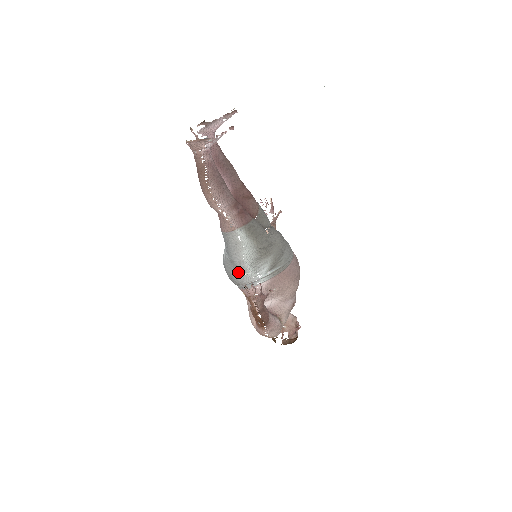
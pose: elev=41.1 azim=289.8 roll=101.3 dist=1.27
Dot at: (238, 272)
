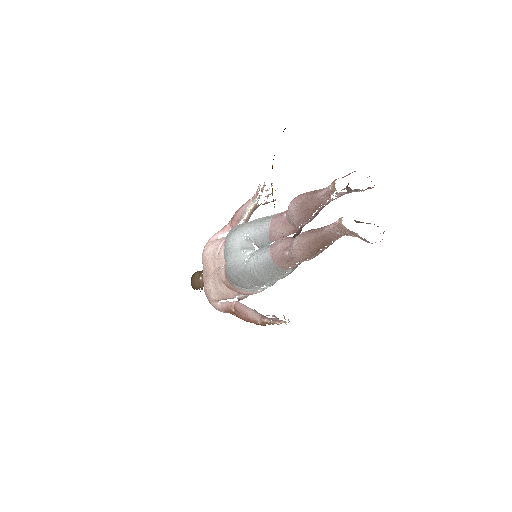
Dot at: (252, 284)
